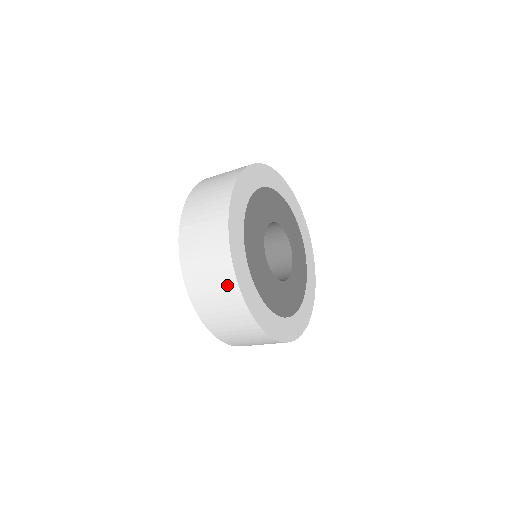
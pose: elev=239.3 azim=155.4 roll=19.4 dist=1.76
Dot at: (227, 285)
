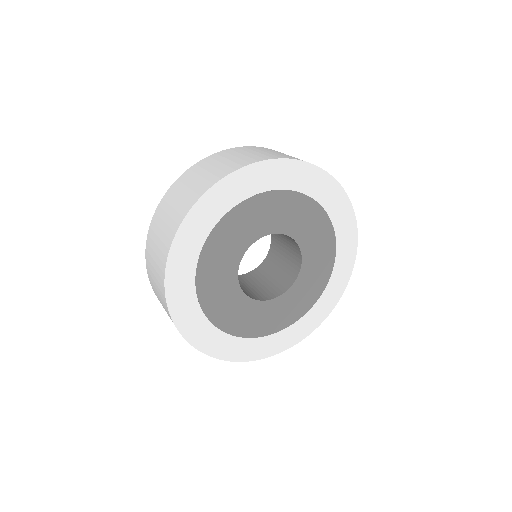
Dot at: occluded
